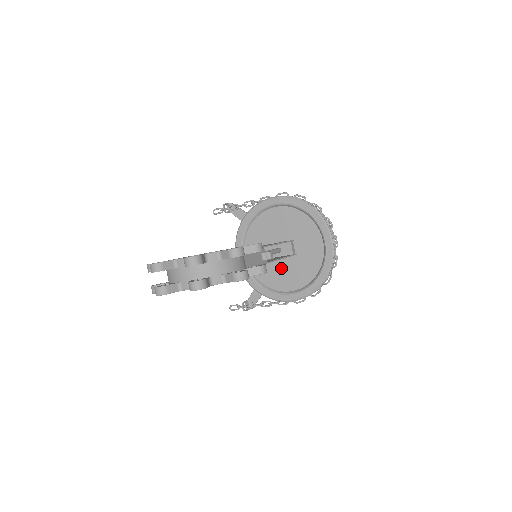
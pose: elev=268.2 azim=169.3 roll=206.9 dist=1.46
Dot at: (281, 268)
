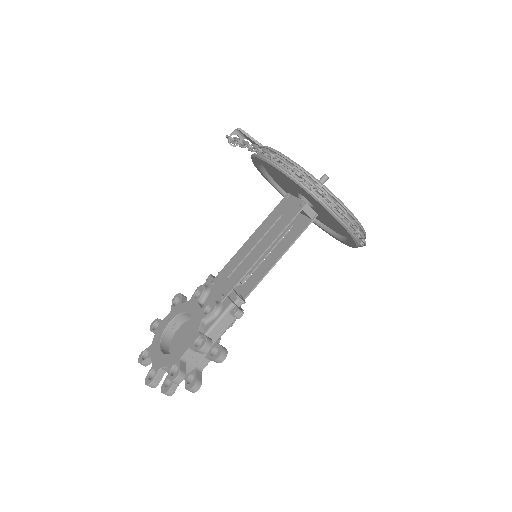
Dot at: occluded
